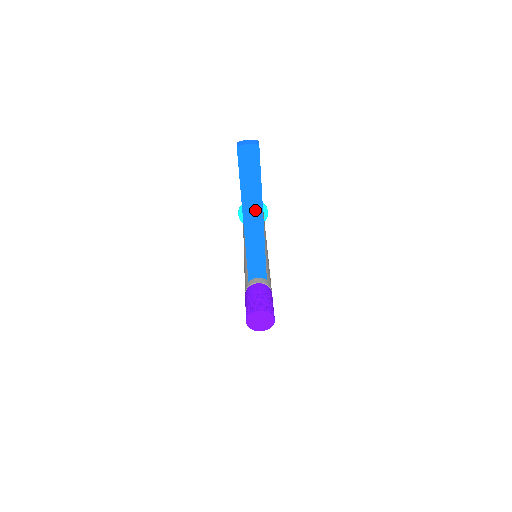
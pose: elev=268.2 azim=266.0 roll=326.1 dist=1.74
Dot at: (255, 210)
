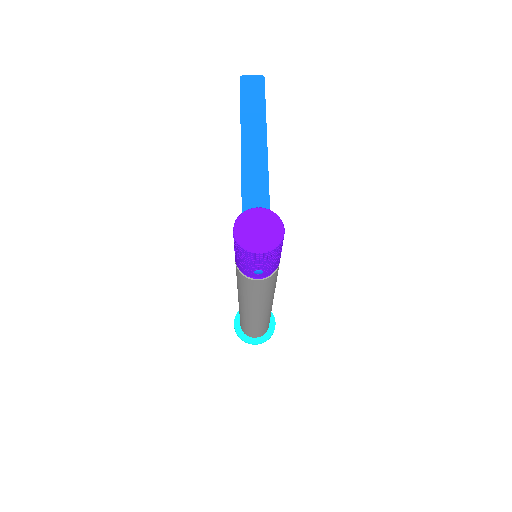
Dot at: (257, 143)
